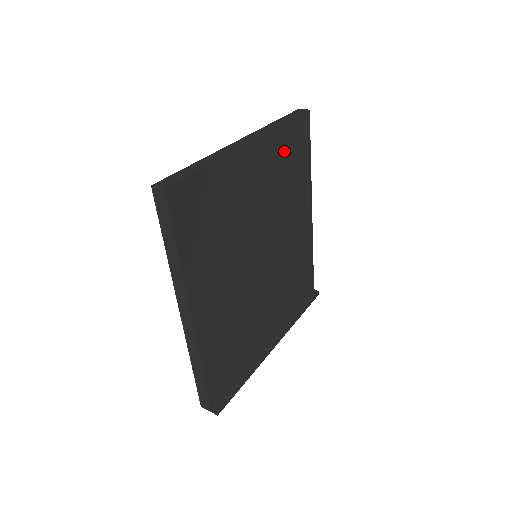
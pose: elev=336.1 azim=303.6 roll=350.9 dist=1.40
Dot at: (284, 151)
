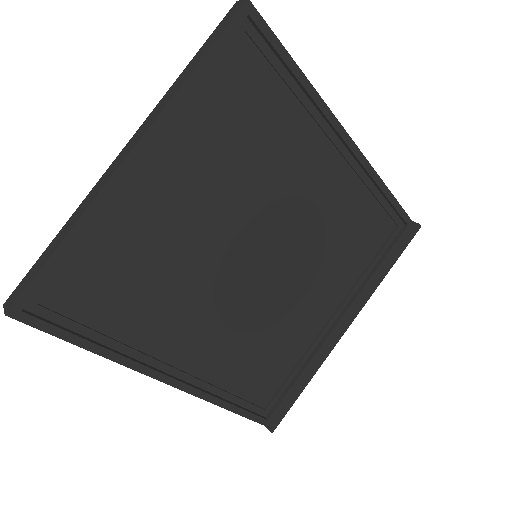
Dot at: (229, 101)
